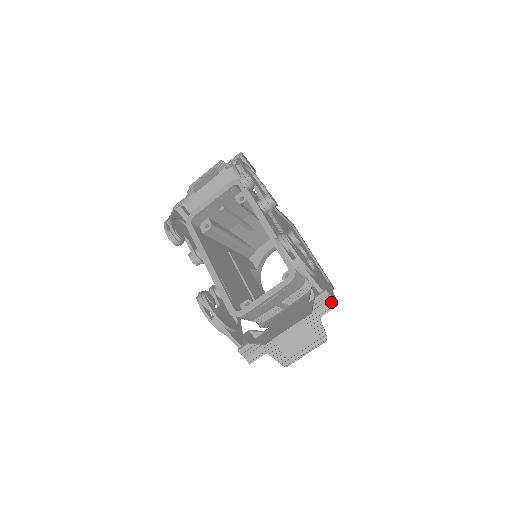
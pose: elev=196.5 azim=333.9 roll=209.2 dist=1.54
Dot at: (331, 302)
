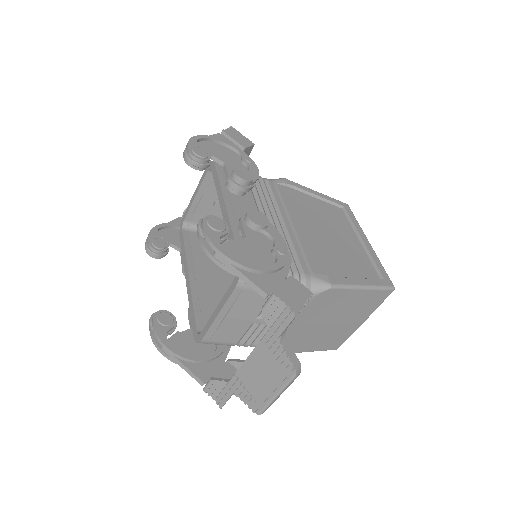
Dot at: (286, 311)
